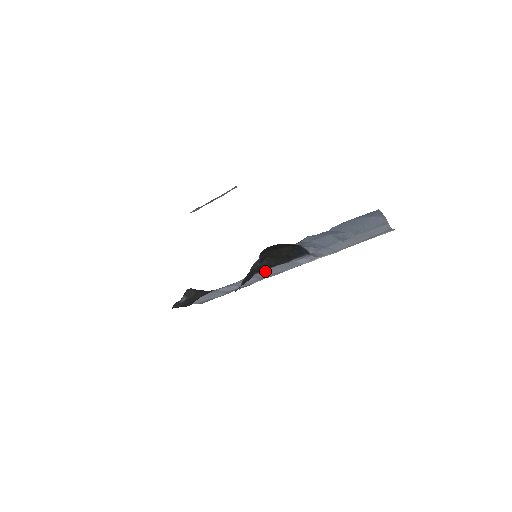
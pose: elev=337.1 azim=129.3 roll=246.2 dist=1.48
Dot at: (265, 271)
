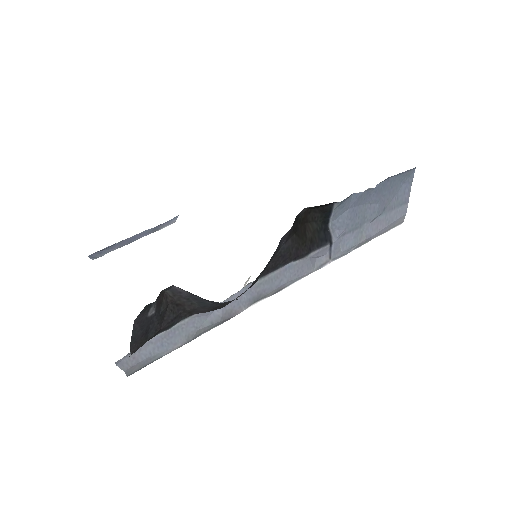
Dot at: (271, 275)
